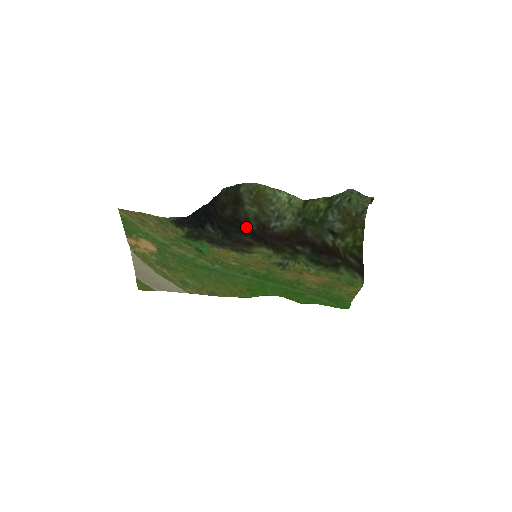
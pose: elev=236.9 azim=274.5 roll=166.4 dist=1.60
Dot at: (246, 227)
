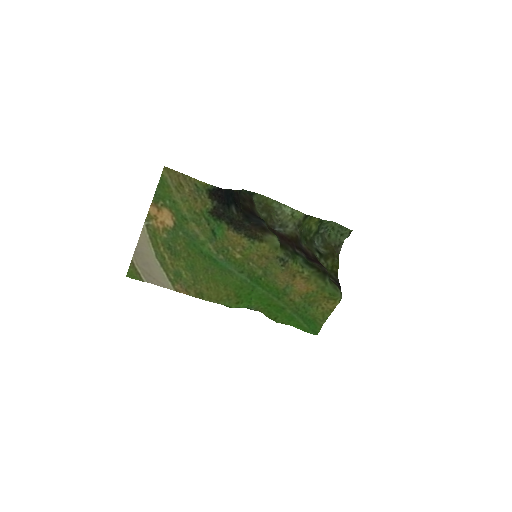
Dot at: occluded
